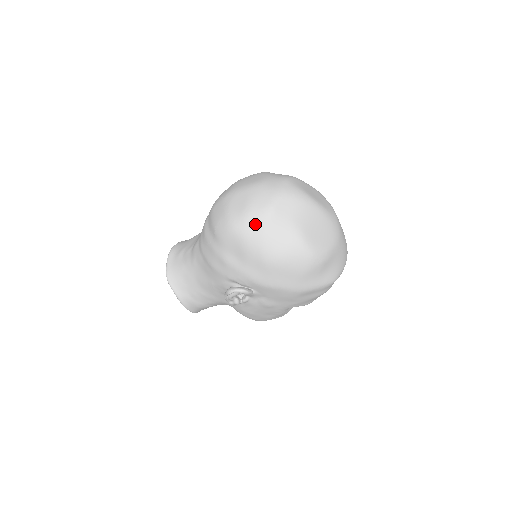
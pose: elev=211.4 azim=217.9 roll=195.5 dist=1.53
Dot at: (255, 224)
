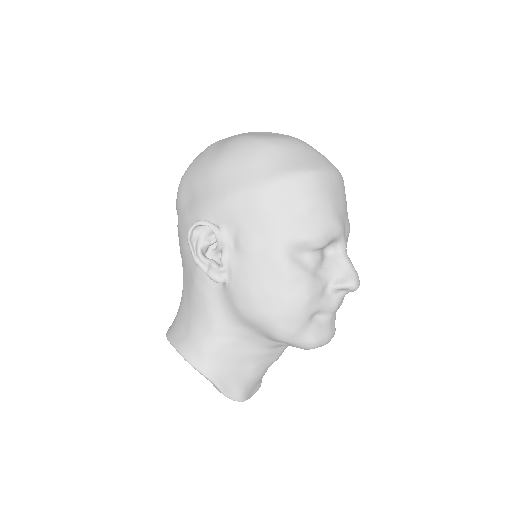
Dot at: (197, 158)
